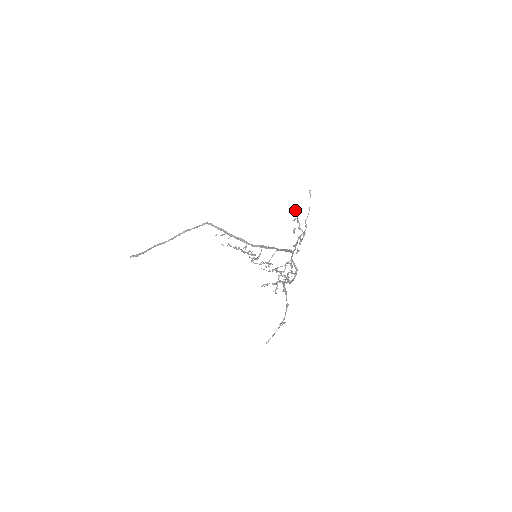
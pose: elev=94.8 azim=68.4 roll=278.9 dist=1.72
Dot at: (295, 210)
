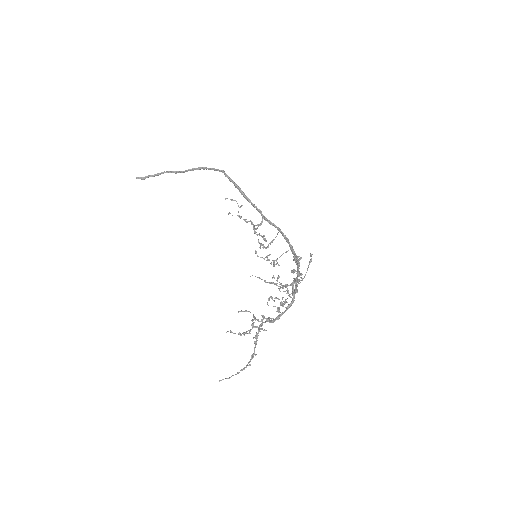
Dot at: occluded
